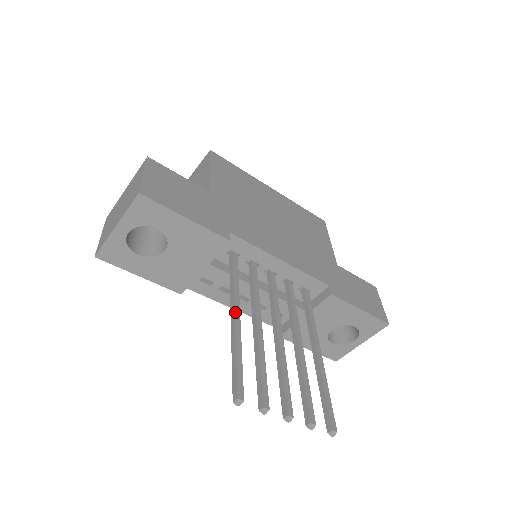
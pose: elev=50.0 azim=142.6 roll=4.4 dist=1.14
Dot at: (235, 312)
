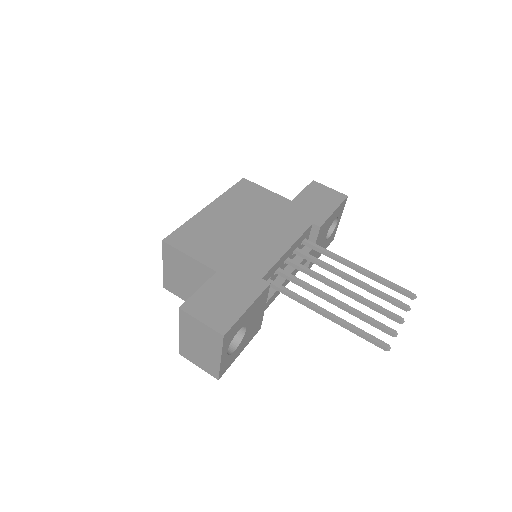
Dot at: (323, 312)
